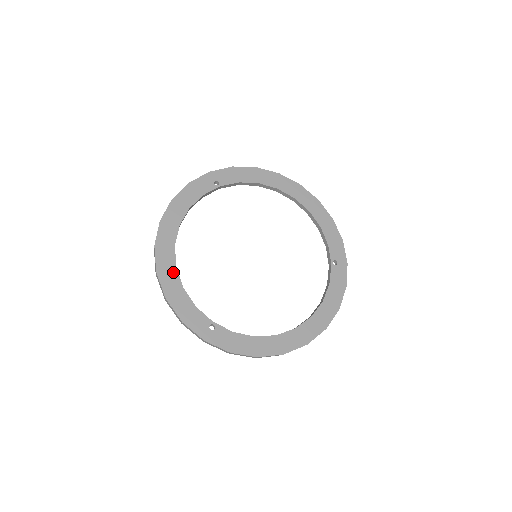
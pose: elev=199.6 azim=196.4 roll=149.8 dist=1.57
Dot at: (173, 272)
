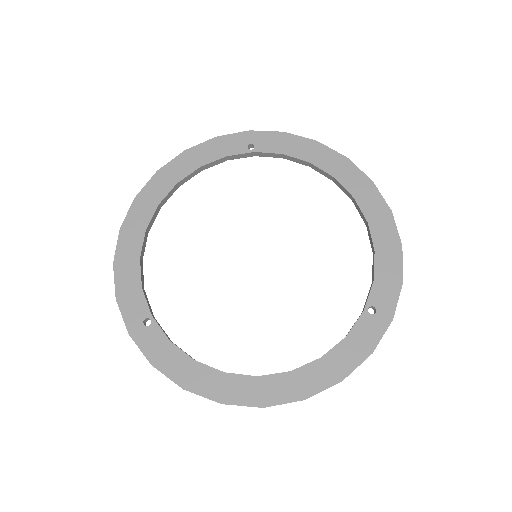
Dot at: (139, 236)
